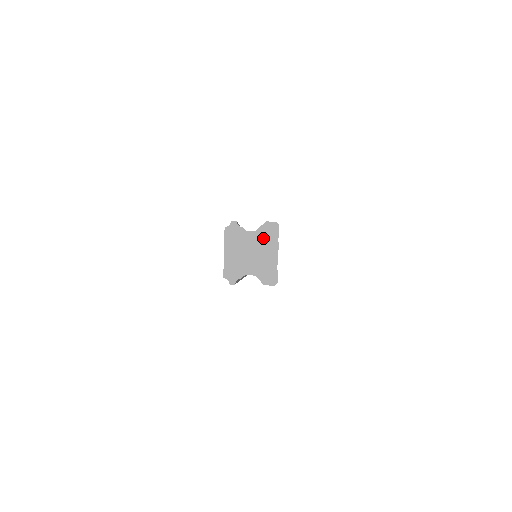
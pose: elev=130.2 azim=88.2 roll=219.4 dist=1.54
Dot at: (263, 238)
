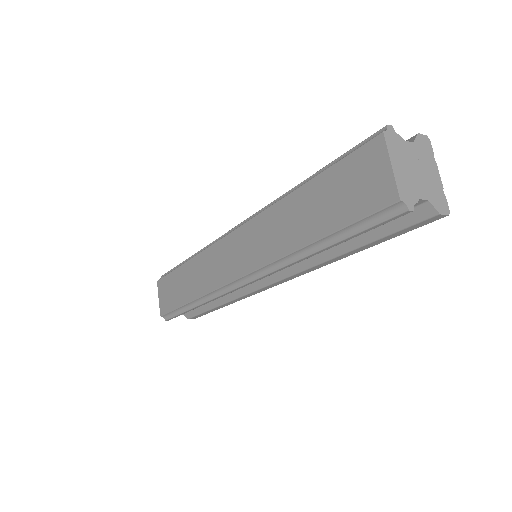
Dot at: (422, 153)
